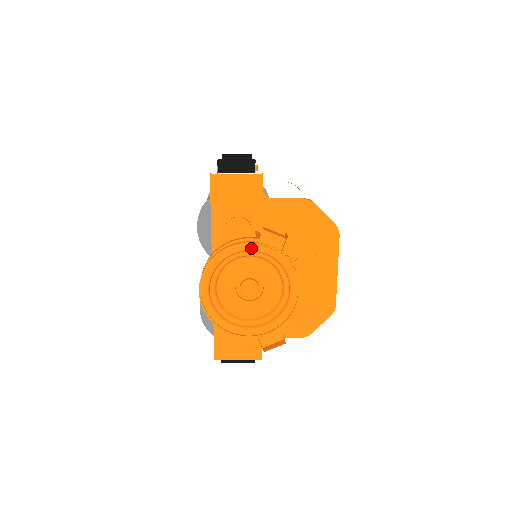
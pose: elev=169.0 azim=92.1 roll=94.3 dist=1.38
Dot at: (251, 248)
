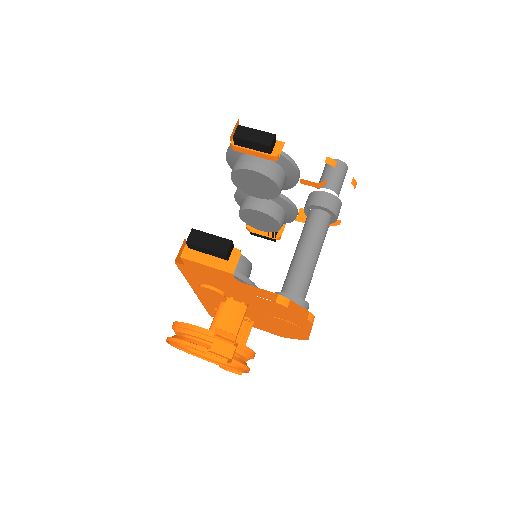
Dot at: (202, 349)
